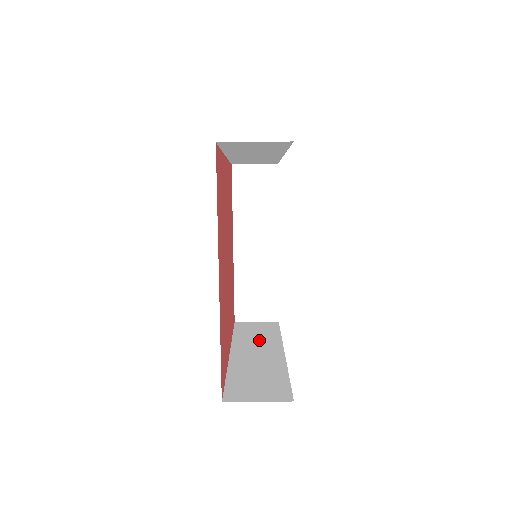
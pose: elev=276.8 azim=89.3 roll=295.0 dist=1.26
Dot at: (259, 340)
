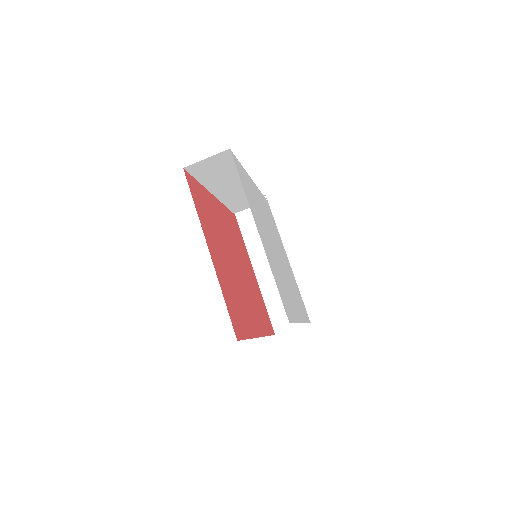
Dot at: occluded
